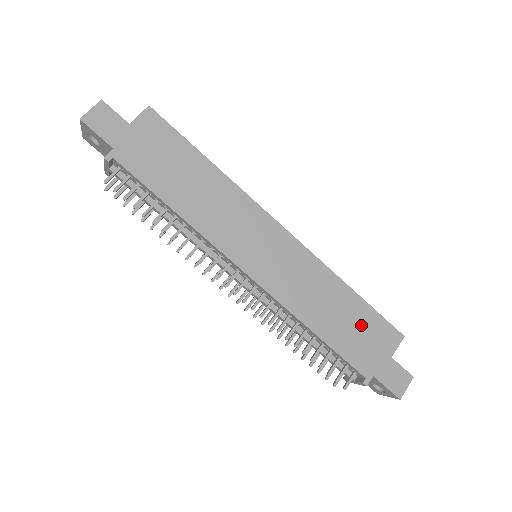
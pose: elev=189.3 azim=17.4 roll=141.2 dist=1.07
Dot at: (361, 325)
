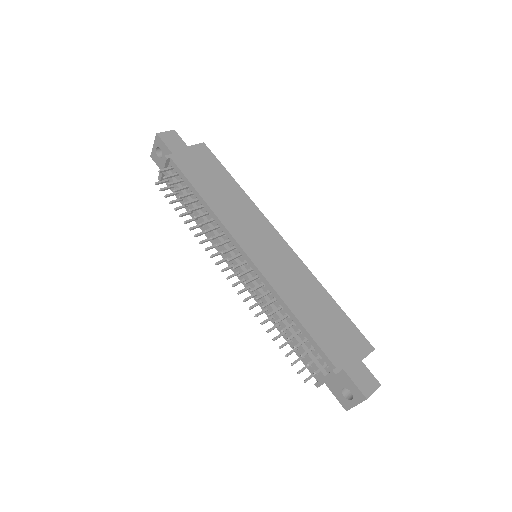
Dot at: (336, 325)
